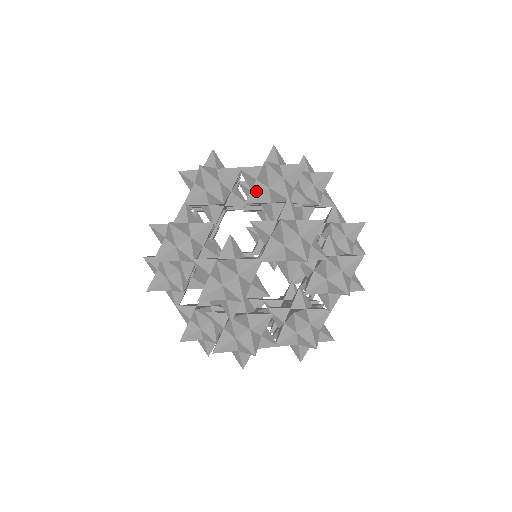
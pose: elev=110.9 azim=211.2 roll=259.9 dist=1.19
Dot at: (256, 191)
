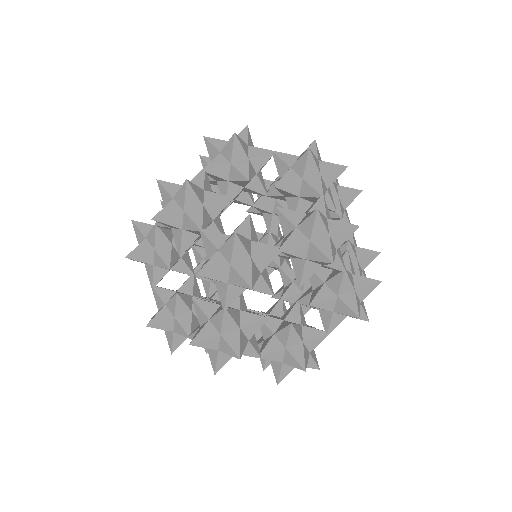
Dot at: (288, 178)
